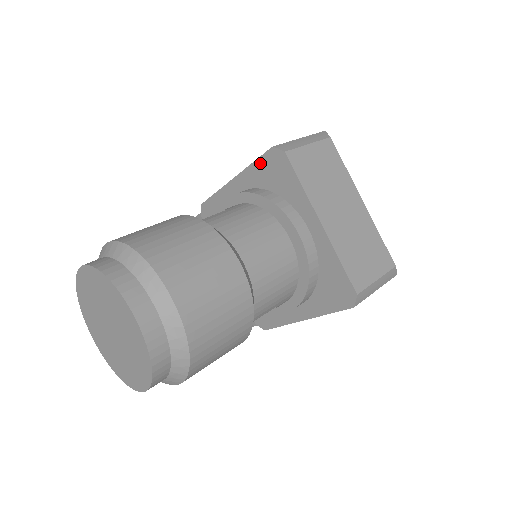
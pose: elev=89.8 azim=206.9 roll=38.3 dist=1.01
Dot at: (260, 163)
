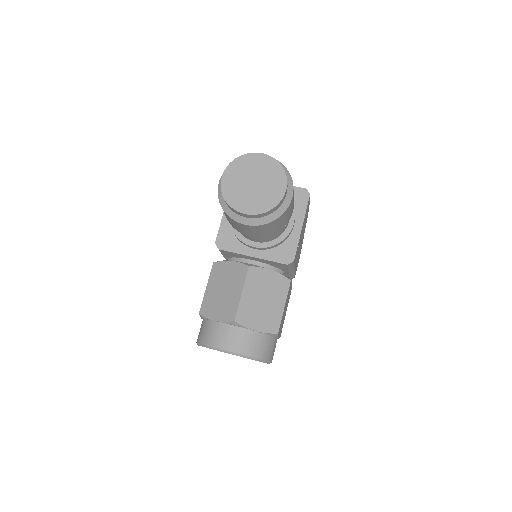
Dot at: occluded
